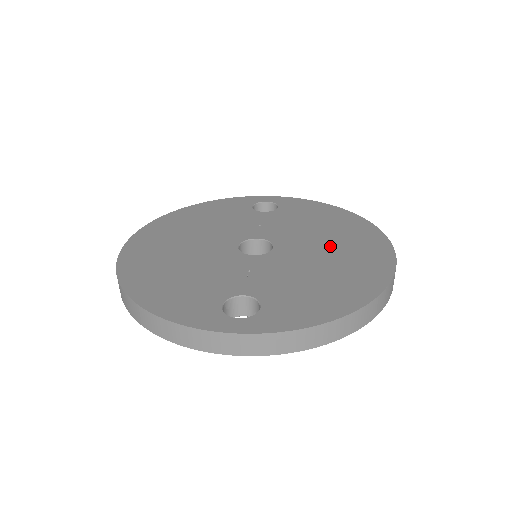
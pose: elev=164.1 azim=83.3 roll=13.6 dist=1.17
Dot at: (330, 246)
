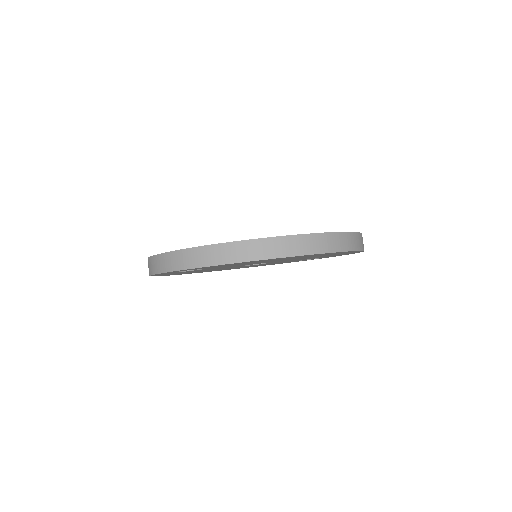
Dot at: occluded
